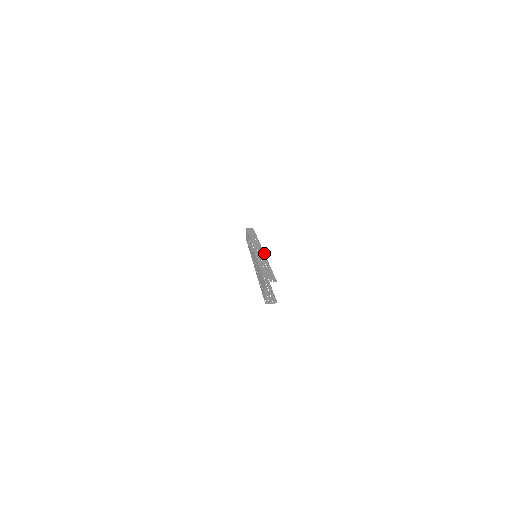
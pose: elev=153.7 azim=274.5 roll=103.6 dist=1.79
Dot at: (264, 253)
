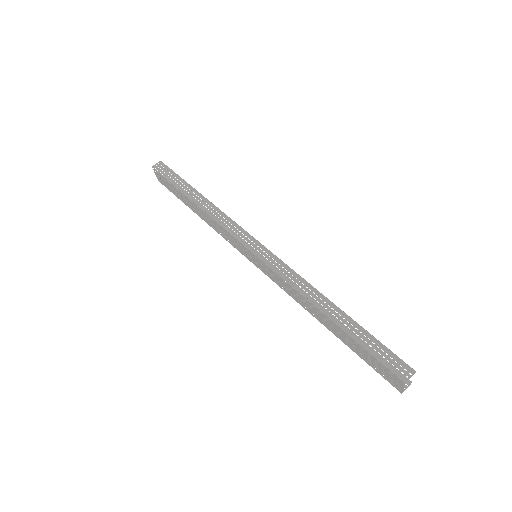
Dot at: (288, 266)
